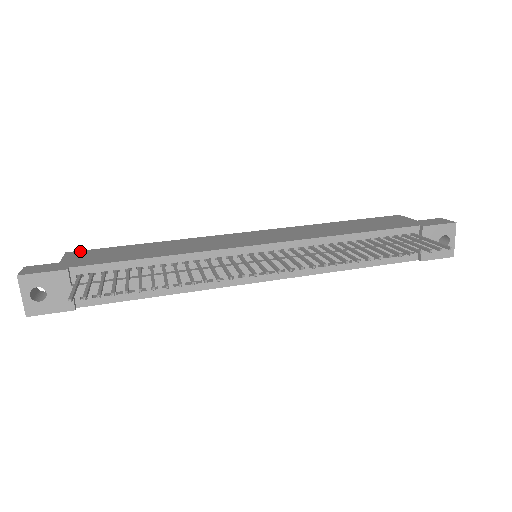
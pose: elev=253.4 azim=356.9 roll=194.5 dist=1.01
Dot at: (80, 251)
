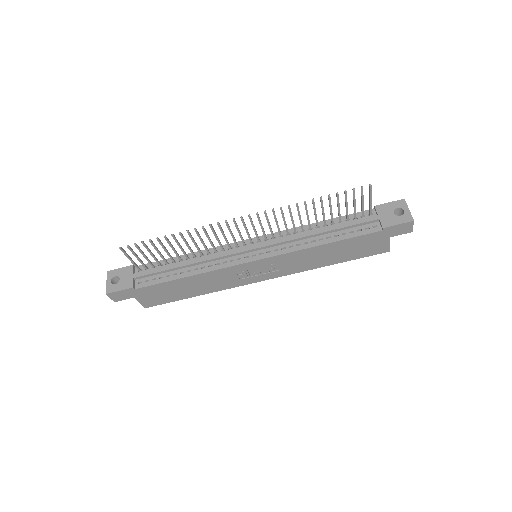
Dot at: occluded
